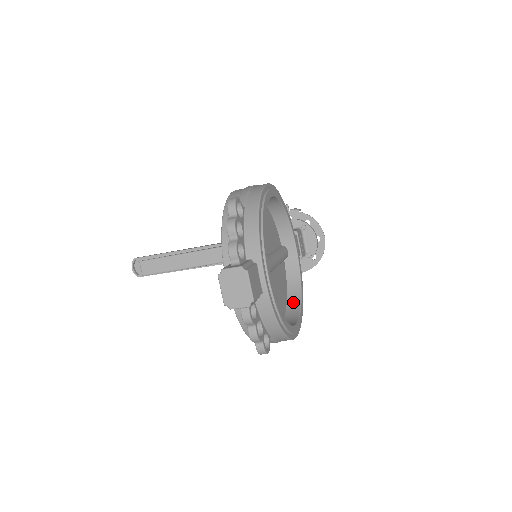
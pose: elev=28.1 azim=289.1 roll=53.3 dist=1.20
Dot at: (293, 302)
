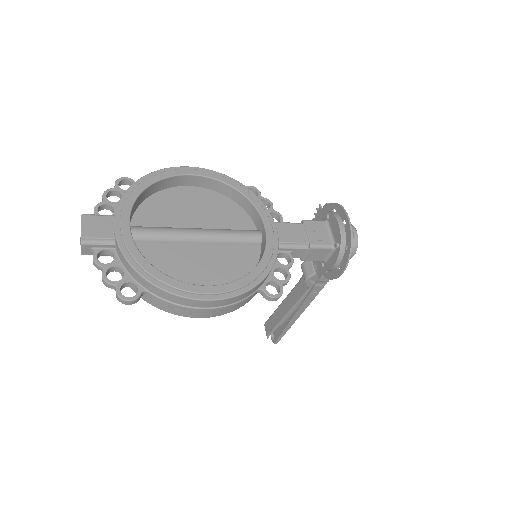
Dot at: occluded
